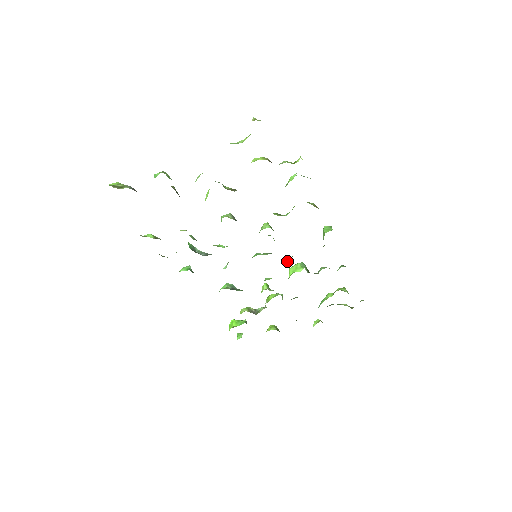
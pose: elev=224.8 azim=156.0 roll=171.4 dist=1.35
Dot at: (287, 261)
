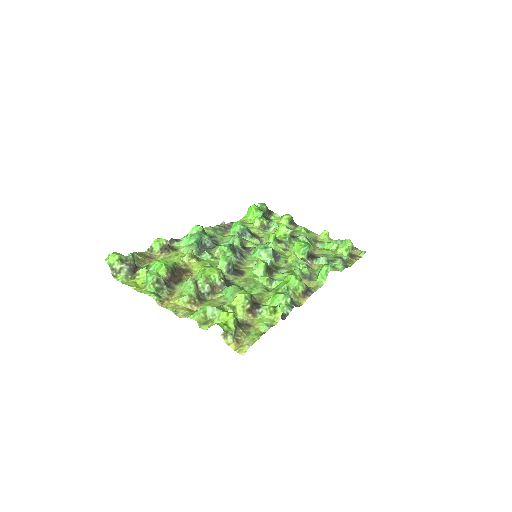
Dot at: (289, 252)
